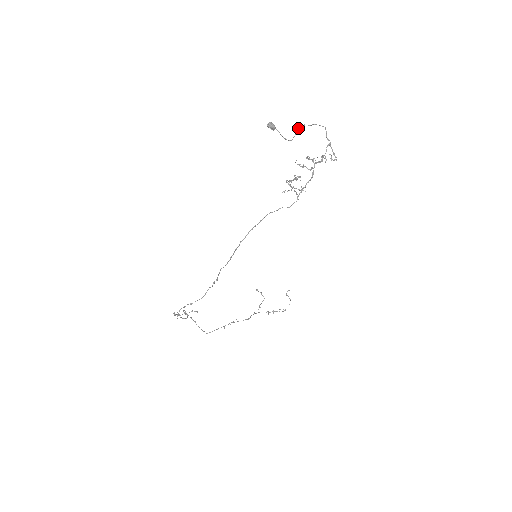
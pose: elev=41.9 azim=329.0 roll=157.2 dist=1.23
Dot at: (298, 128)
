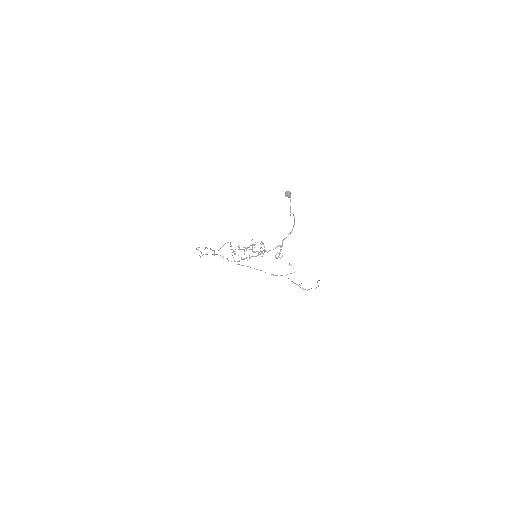
Dot at: (292, 213)
